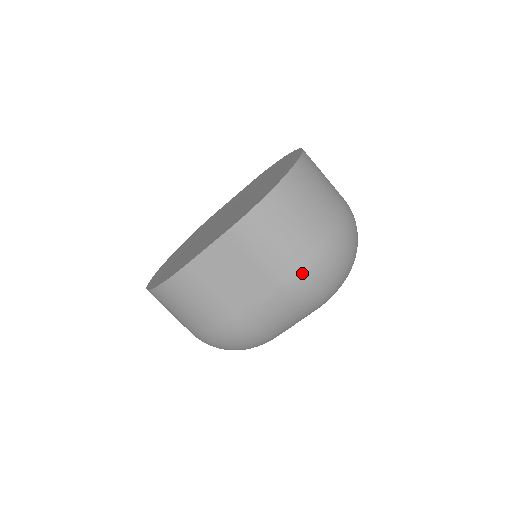
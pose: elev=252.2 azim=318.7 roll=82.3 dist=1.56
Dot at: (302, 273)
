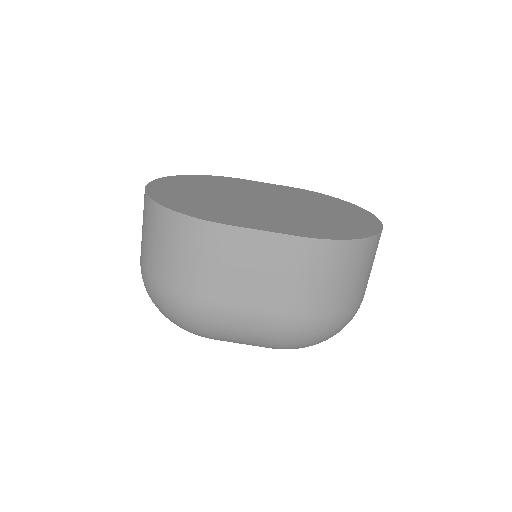
Dot at: (308, 321)
